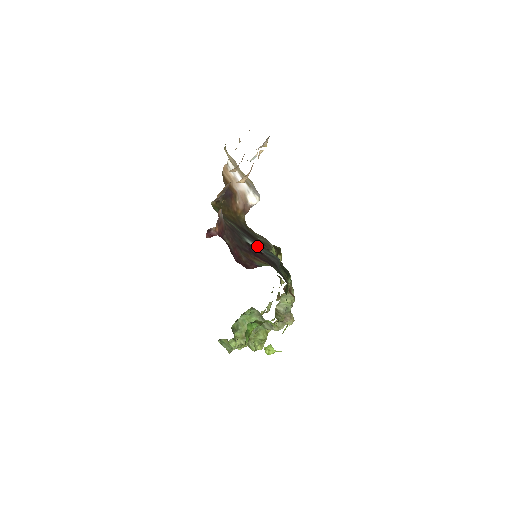
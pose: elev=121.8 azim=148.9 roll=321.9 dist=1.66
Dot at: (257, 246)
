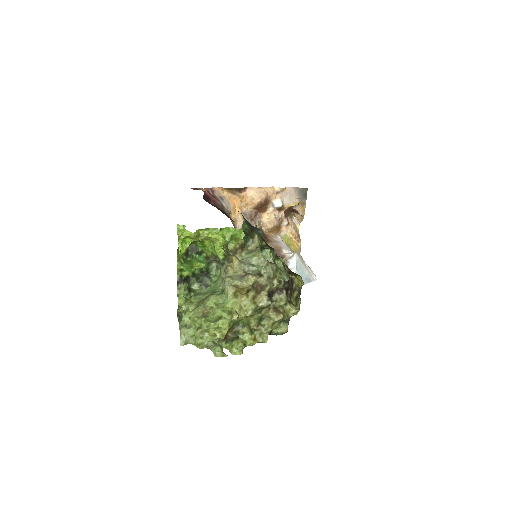
Dot at: occluded
